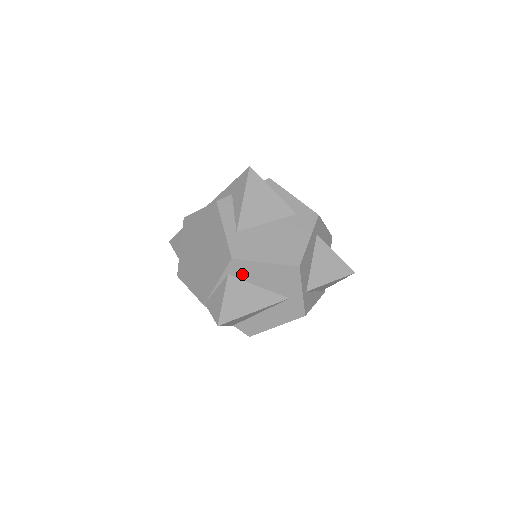
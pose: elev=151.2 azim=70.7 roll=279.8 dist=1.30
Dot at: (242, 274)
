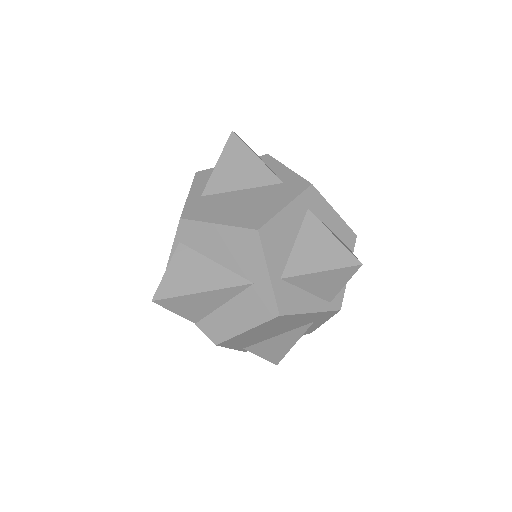
Dot at: (194, 242)
